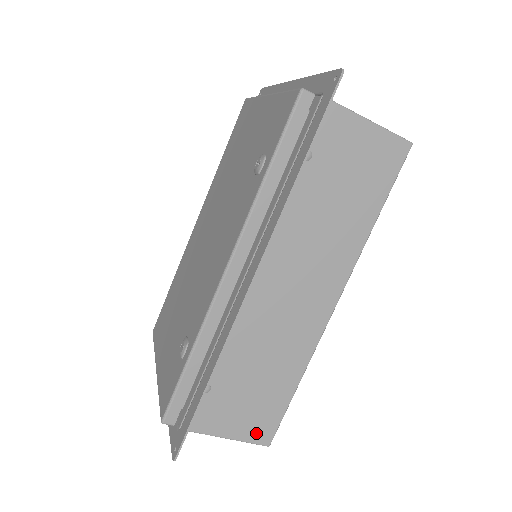
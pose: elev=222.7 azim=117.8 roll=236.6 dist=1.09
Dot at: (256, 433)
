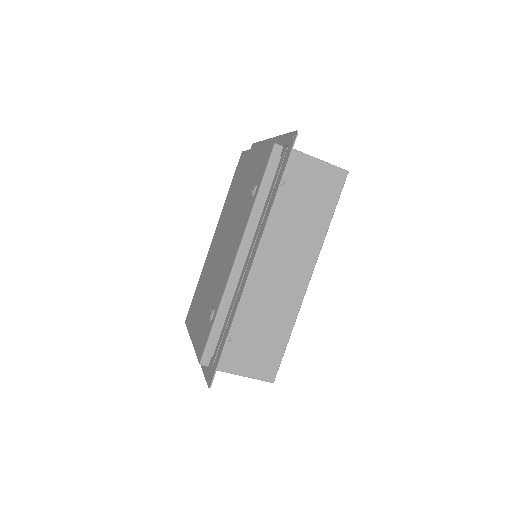
Dot at: (264, 372)
